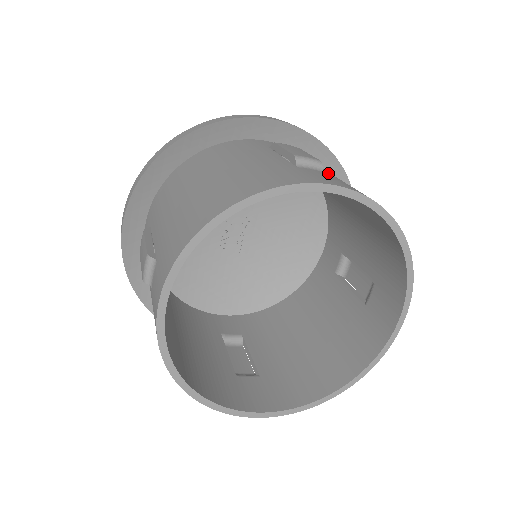
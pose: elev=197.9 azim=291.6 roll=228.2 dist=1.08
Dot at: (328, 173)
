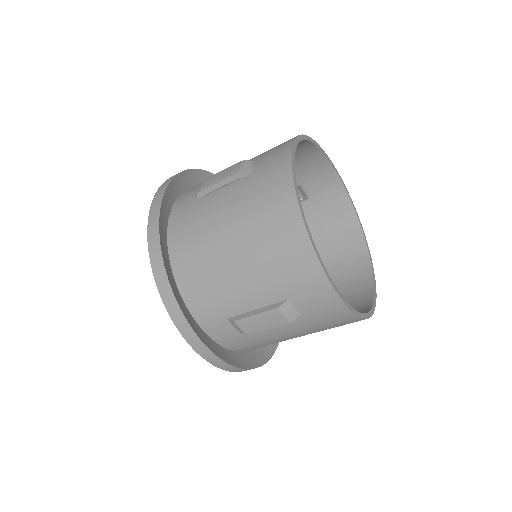
Dot at: (310, 201)
